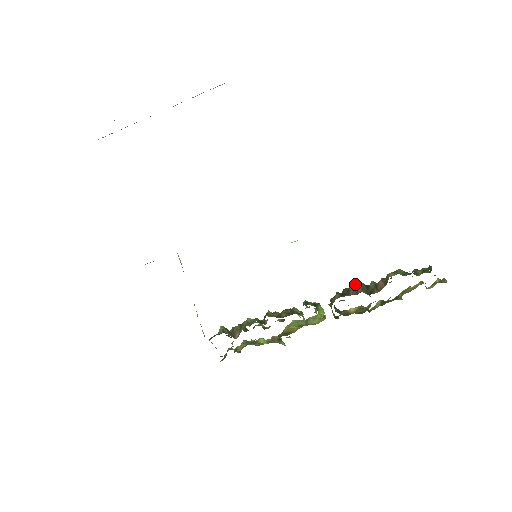
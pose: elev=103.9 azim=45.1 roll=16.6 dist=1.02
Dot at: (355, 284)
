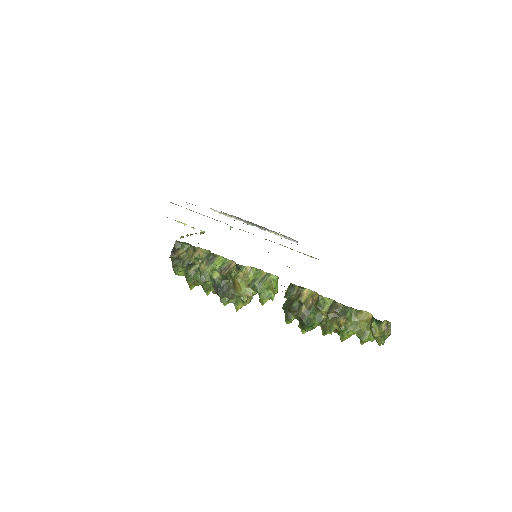
Dot at: occluded
